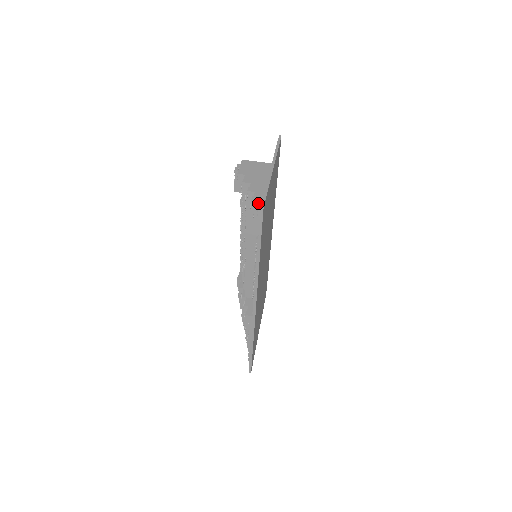
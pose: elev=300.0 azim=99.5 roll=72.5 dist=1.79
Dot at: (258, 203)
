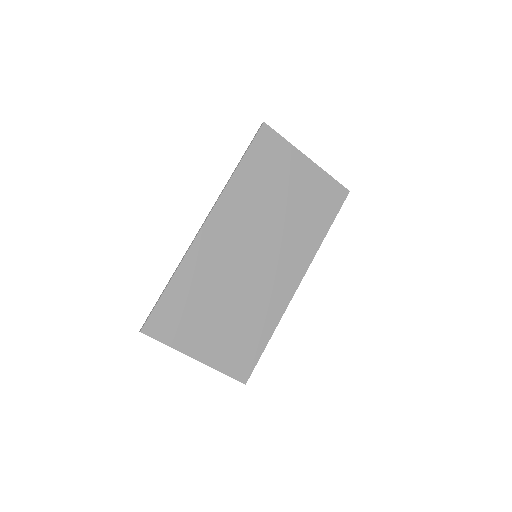
Dot at: occluded
